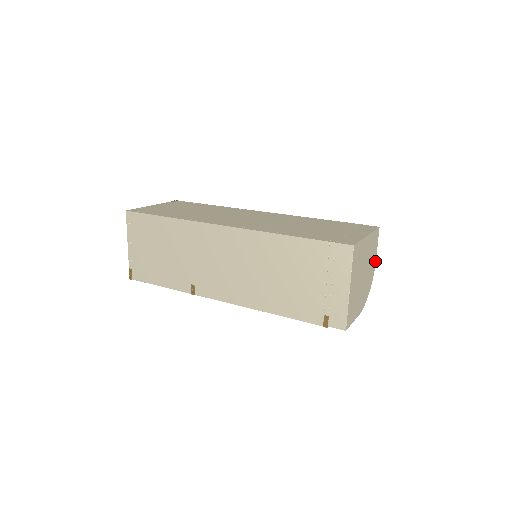
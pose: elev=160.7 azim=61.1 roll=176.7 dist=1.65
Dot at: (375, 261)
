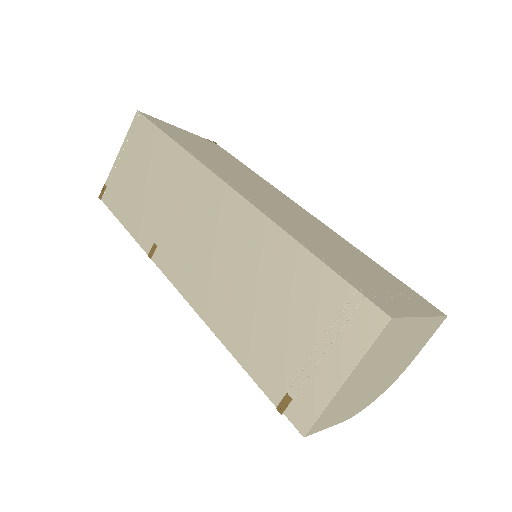
Dot at: (412, 360)
